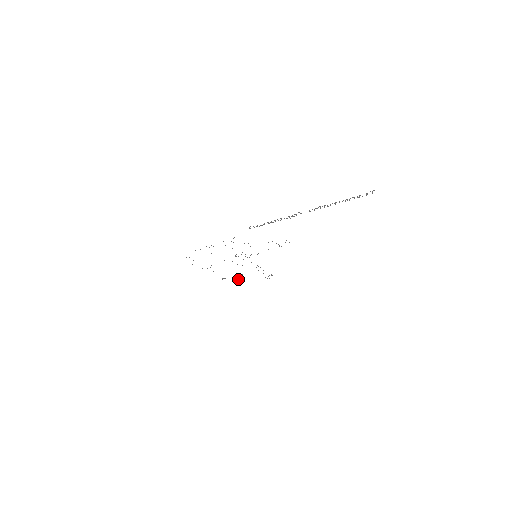
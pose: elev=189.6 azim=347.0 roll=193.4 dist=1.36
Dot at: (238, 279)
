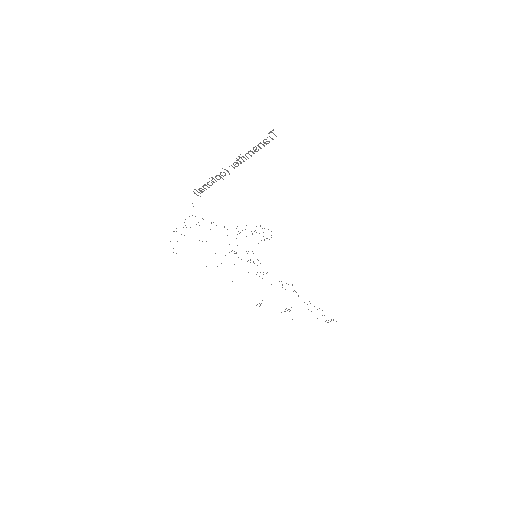
Dot at: (284, 311)
